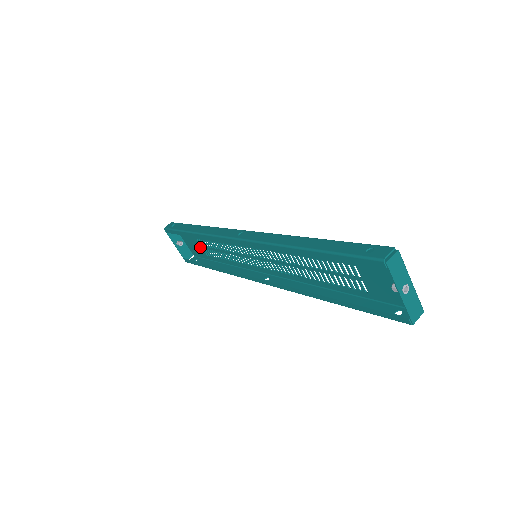
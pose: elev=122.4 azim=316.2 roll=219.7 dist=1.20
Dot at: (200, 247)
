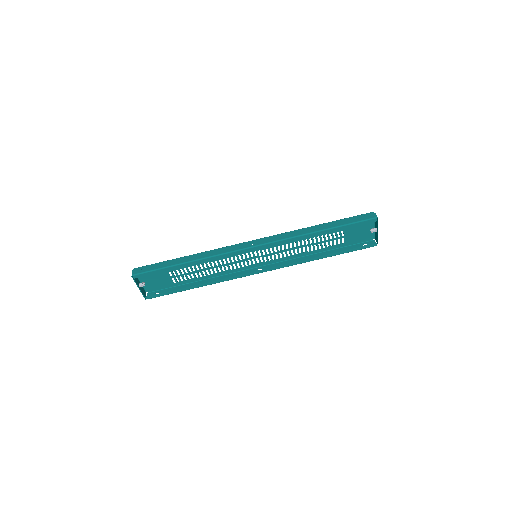
Dot at: (168, 278)
